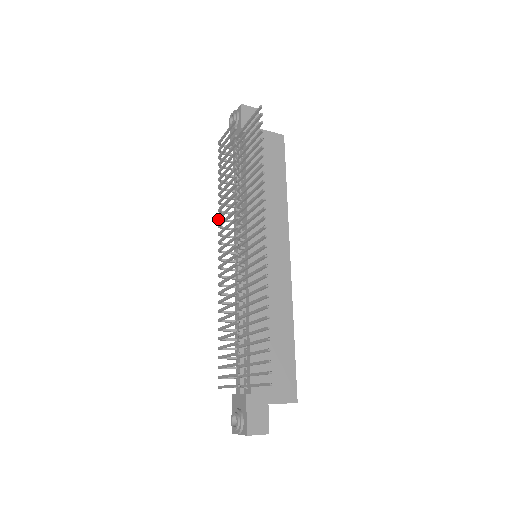
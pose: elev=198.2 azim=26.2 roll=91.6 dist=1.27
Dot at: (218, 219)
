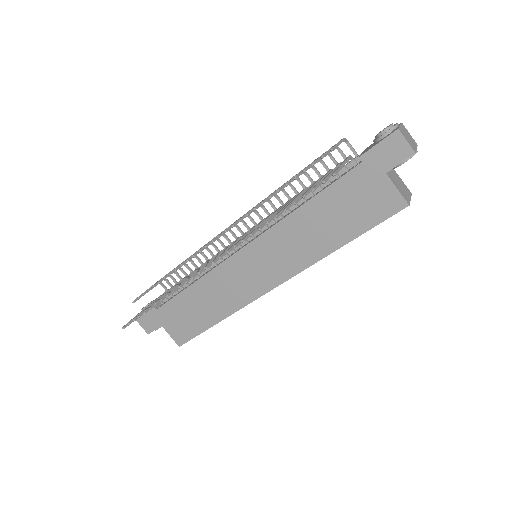
Dot at: occluded
